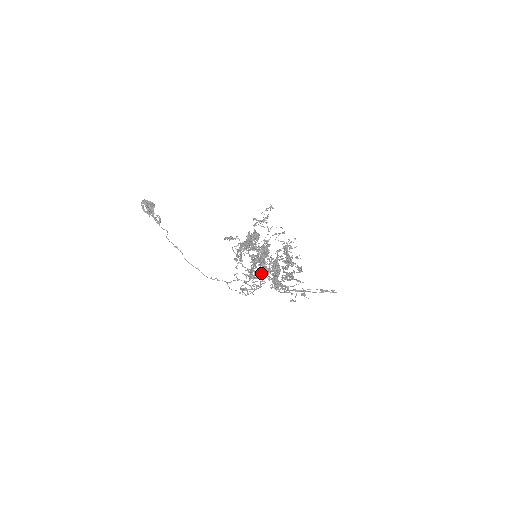
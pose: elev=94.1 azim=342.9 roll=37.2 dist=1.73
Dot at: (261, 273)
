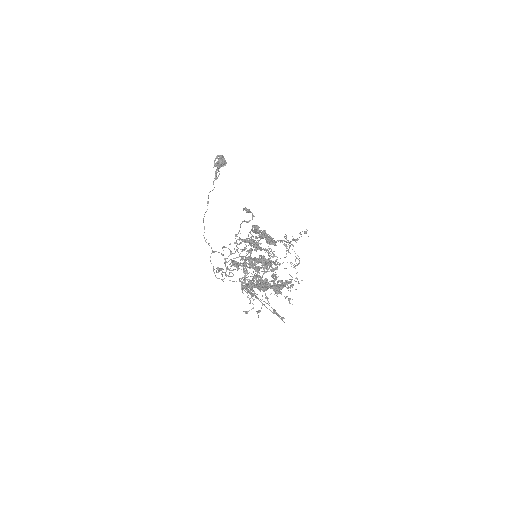
Dot at: occluded
